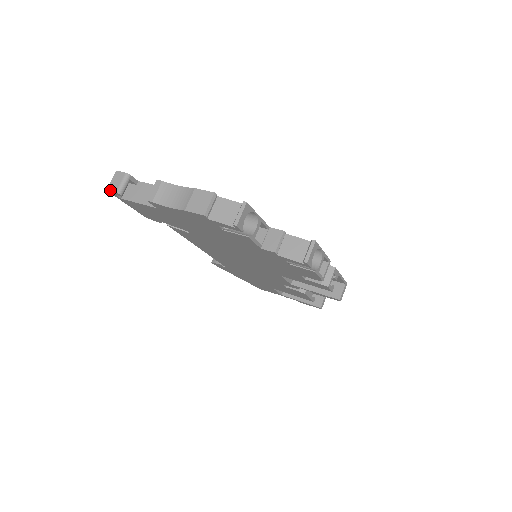
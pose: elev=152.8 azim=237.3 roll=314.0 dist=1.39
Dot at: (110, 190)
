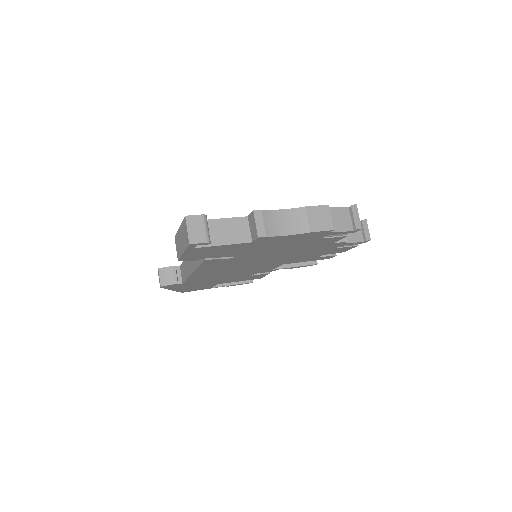
Dot at: (196, 242)
